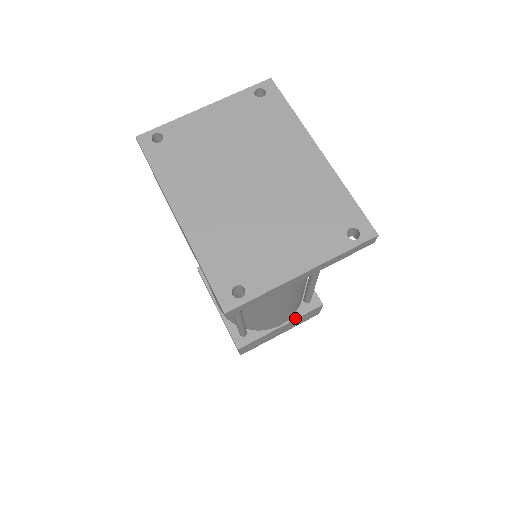
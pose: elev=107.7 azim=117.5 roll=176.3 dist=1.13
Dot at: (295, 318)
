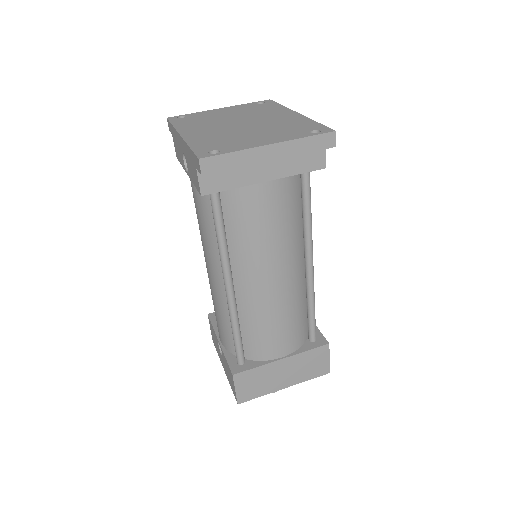
Dot at: (298, 352)
